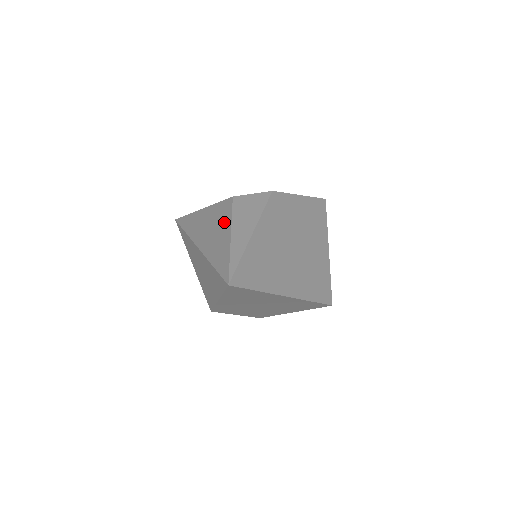
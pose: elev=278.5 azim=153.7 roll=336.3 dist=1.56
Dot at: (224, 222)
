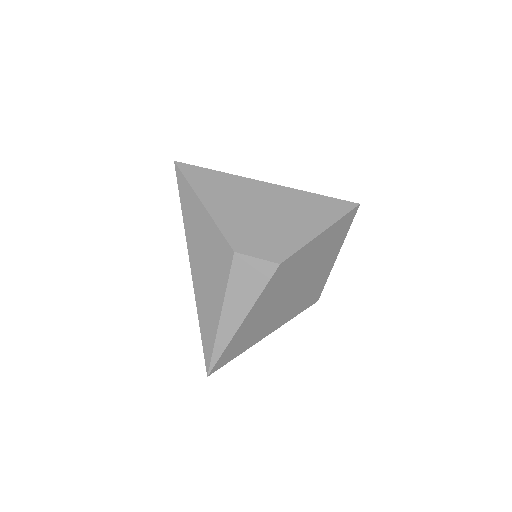
Dot at: (218, 282)
